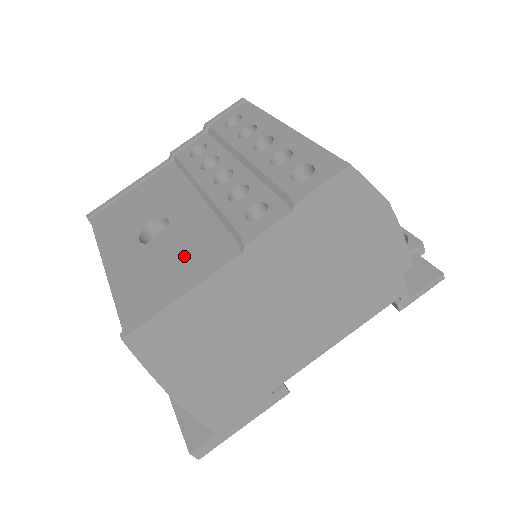
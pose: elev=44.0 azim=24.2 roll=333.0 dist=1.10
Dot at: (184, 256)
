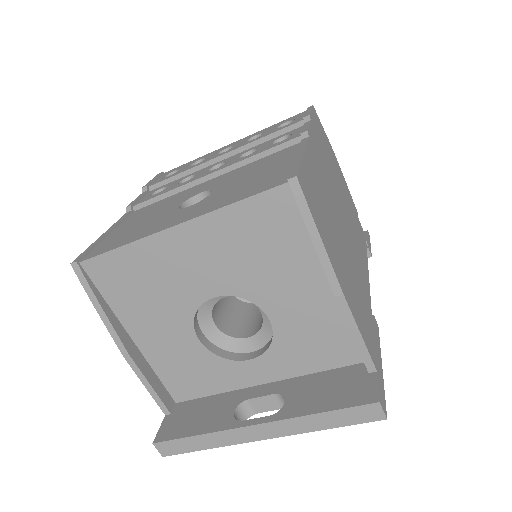
Dot at: (260, 169)
